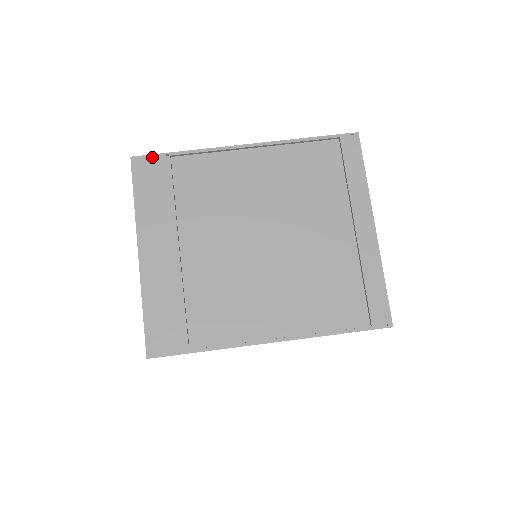
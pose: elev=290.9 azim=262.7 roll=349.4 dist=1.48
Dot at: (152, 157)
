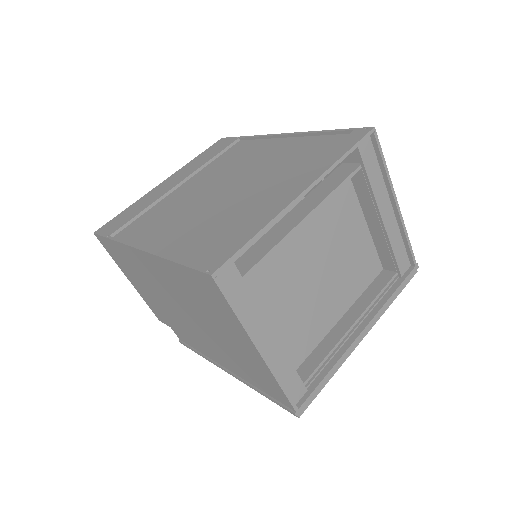
Dot at: (230, 138)
